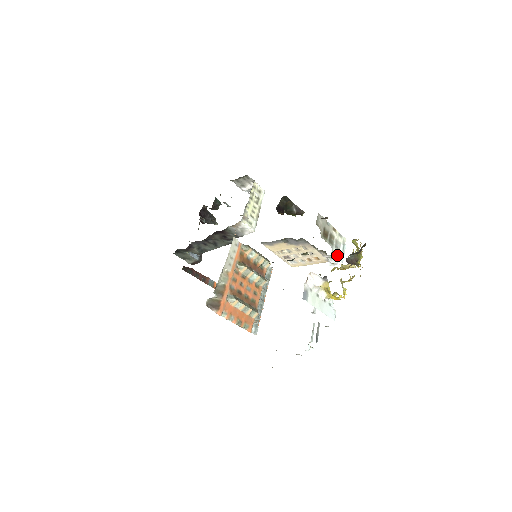
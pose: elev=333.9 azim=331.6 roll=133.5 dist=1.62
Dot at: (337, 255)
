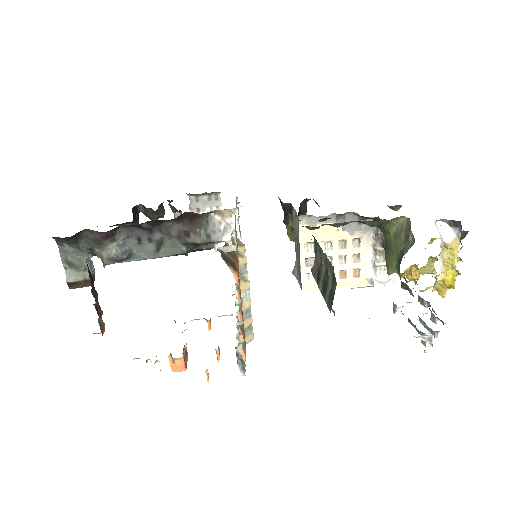
Dot at: occluded
